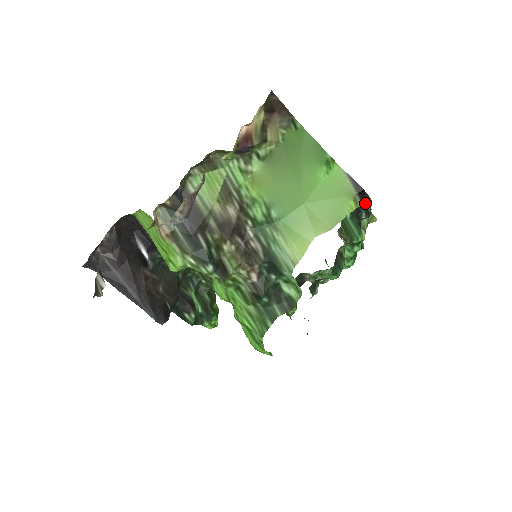
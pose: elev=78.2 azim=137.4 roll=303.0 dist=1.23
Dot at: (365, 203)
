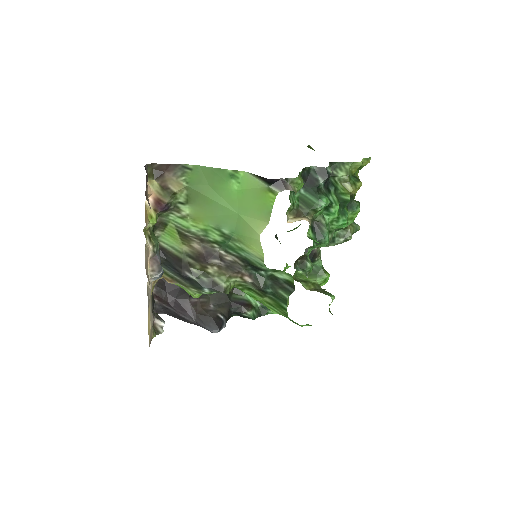
Dot at: (282, 187)
